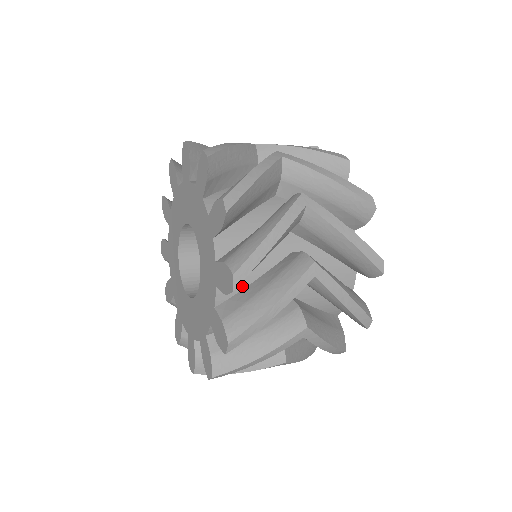
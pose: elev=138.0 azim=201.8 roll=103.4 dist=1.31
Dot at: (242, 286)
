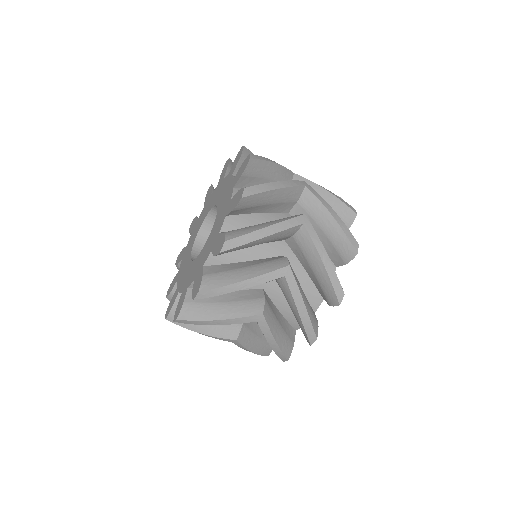
Dot at: (245, 226)
